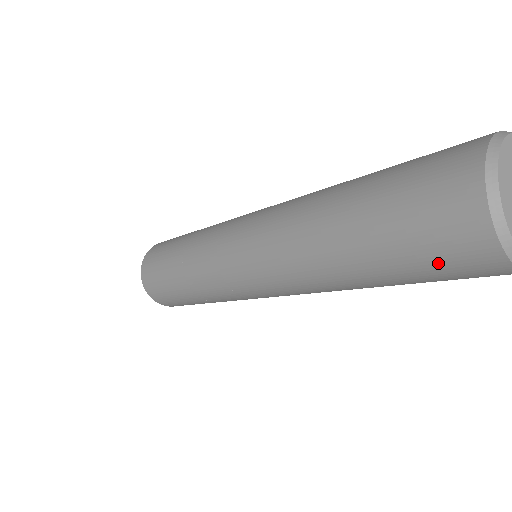
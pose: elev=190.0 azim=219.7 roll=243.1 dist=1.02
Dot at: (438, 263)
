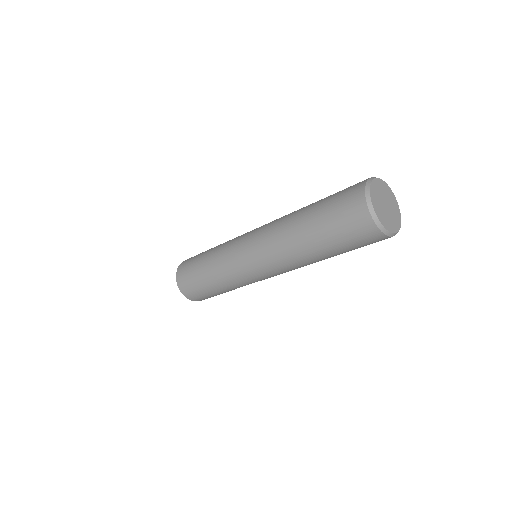
Dot at: (353, 237)
